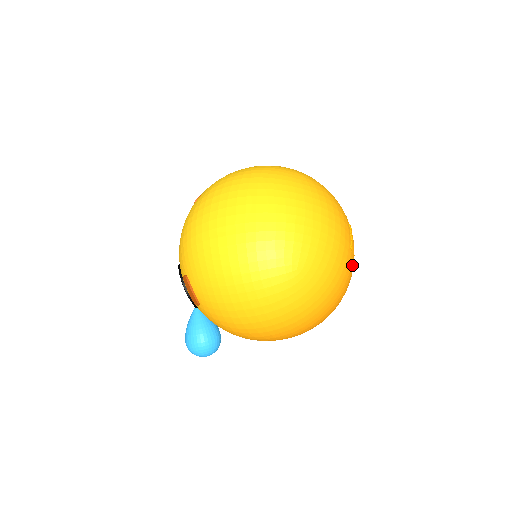
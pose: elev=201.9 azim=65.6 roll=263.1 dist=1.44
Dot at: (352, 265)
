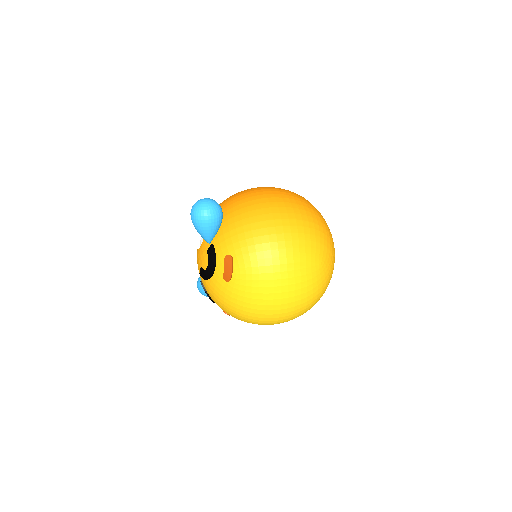
Dot at: occluded
